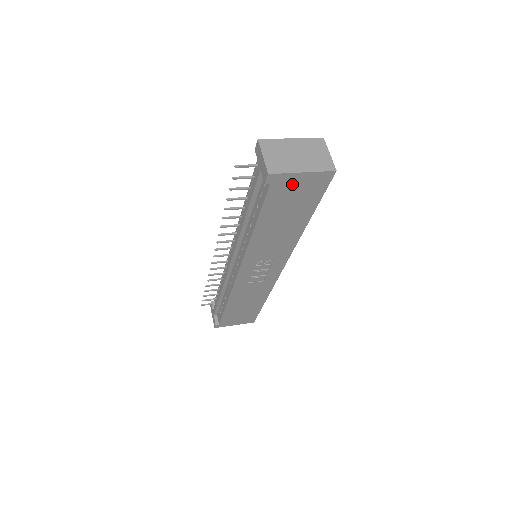
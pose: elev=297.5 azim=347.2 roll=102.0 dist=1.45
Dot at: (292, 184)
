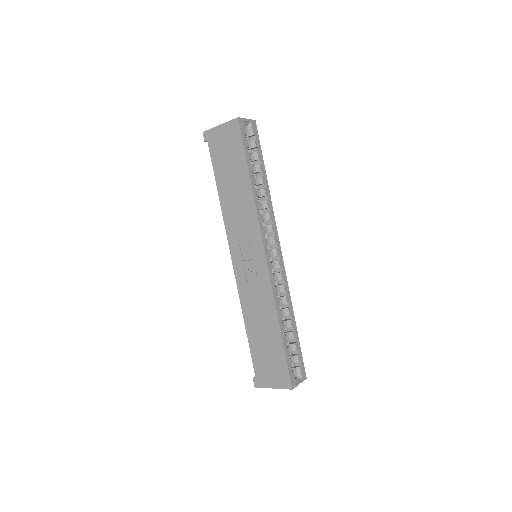
Dot at: (219, 138)
